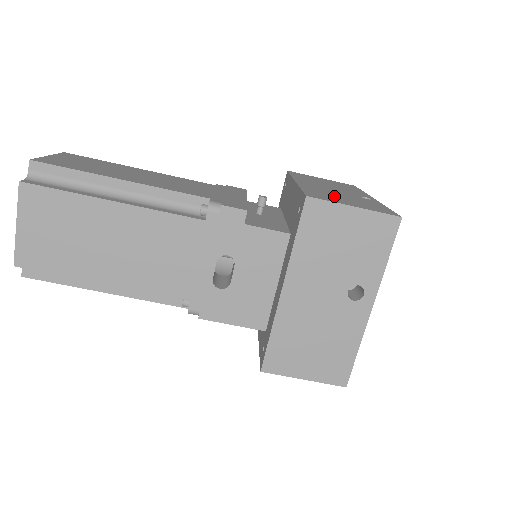
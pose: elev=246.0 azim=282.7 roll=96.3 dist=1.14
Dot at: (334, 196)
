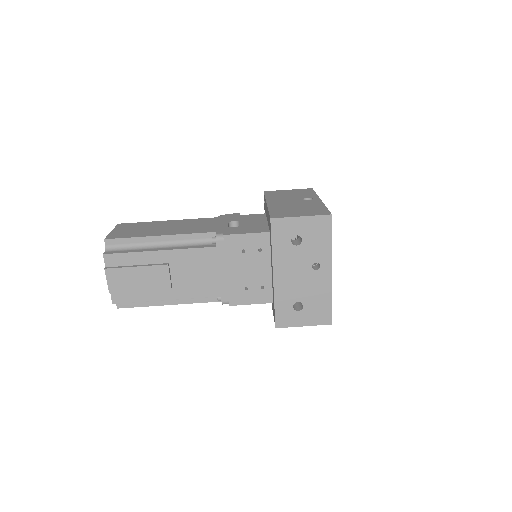
Dot at: occluded
